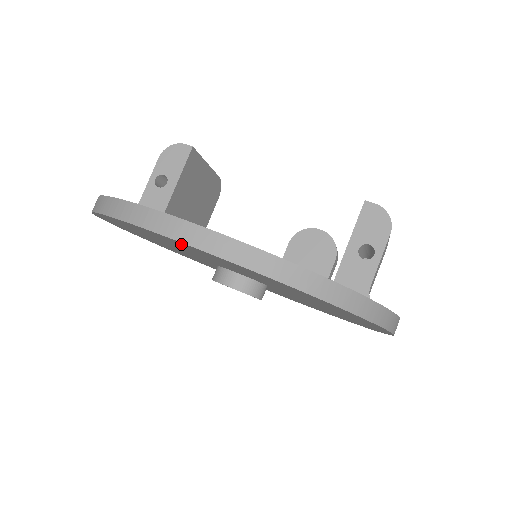
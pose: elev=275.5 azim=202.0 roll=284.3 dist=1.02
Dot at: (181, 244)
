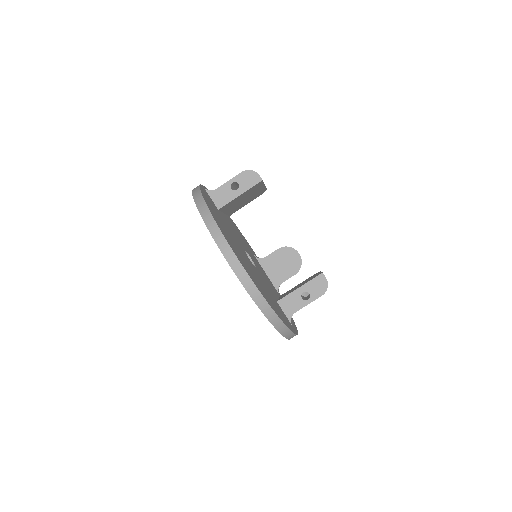
Dot at: occluded
